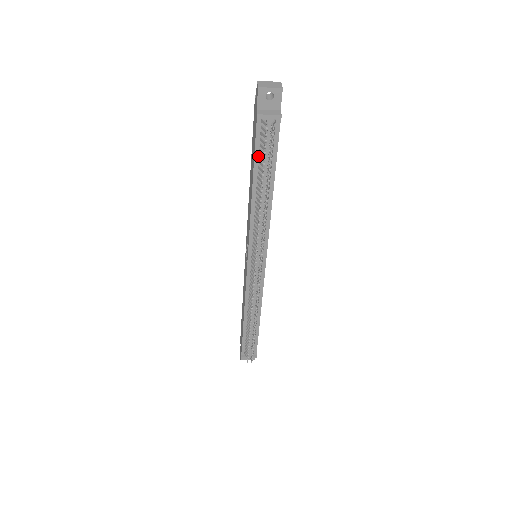
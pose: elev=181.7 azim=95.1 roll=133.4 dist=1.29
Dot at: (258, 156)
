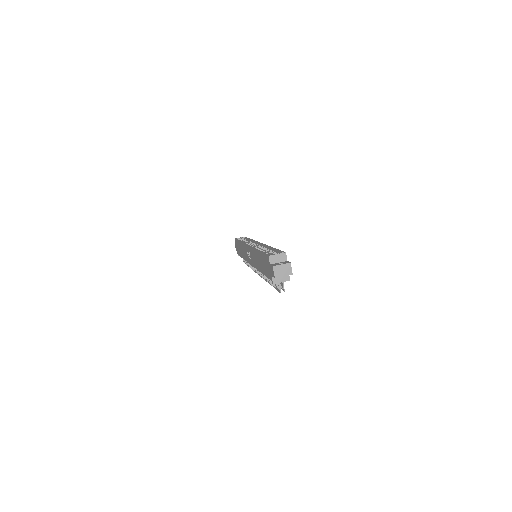
Dot at: occluded
